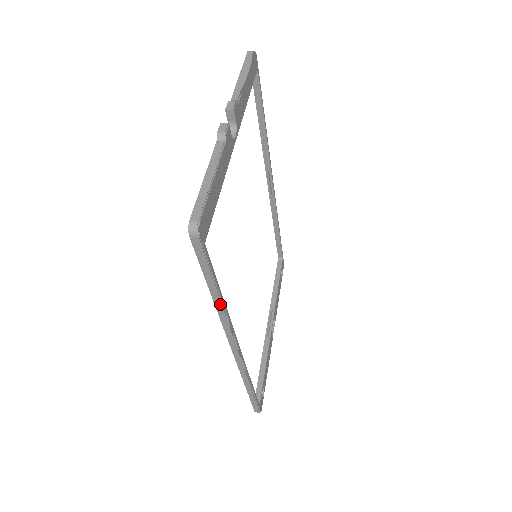
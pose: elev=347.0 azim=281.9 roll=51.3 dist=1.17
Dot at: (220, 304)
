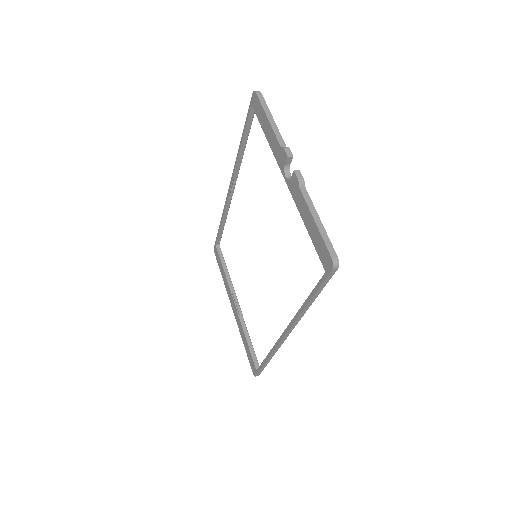
Dot at: occluded
